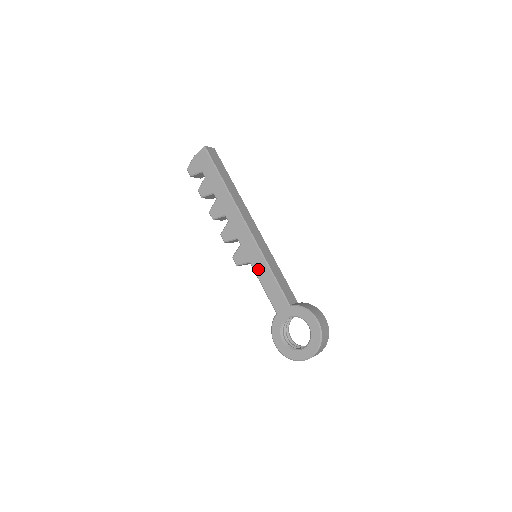
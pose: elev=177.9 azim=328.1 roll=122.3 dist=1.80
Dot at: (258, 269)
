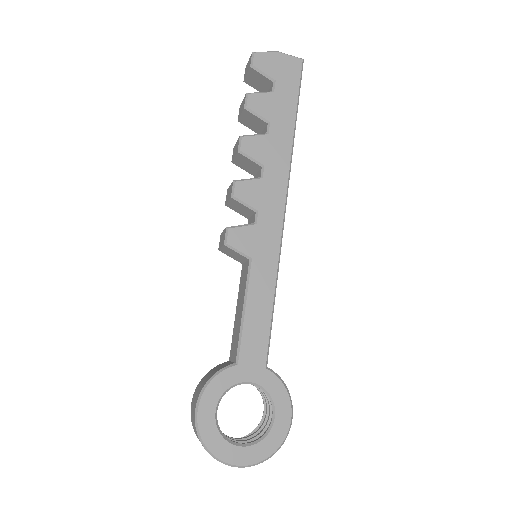
Dot at: (258, 279)
